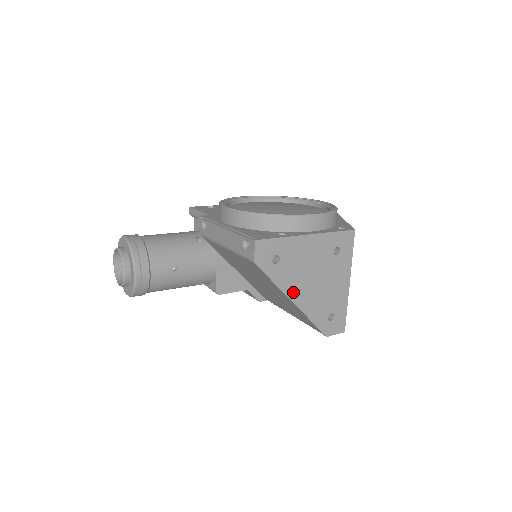
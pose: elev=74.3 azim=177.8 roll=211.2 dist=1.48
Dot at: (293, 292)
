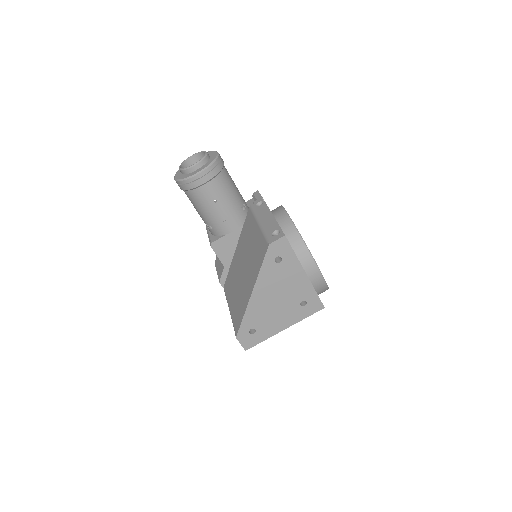
Dot at: (260, 288)
